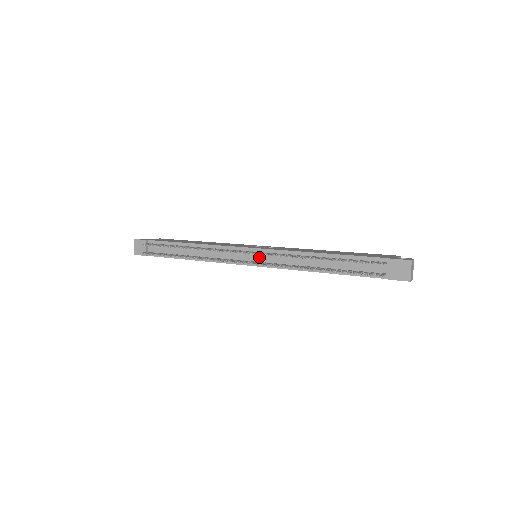
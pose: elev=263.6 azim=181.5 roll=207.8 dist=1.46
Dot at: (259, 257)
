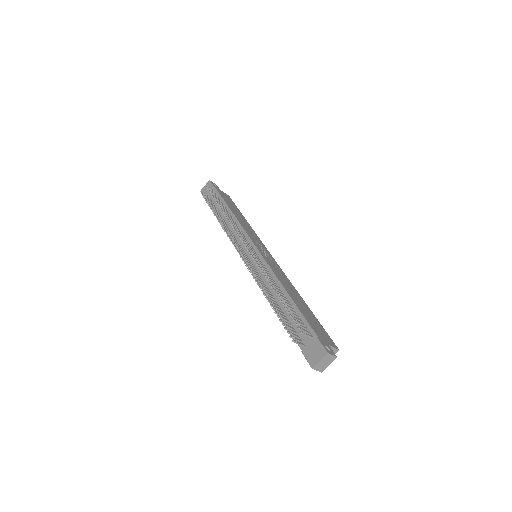
Dot at: occluded
